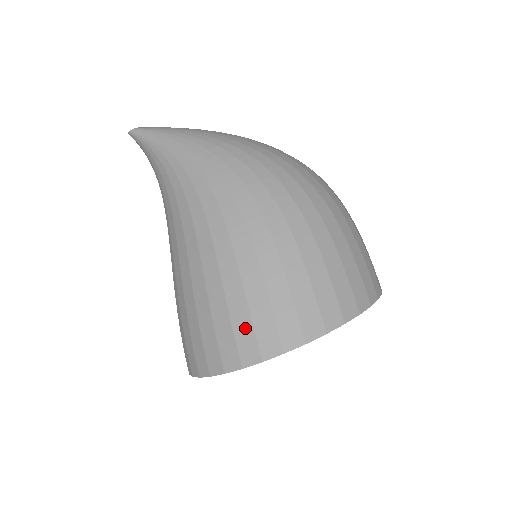
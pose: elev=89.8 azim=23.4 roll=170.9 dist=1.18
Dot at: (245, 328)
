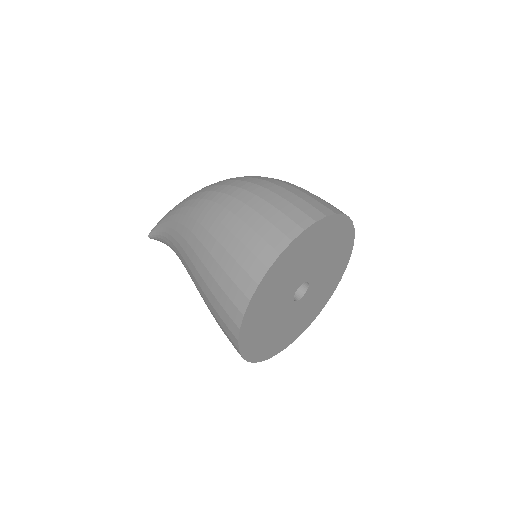
Dot at: (231, 287)
